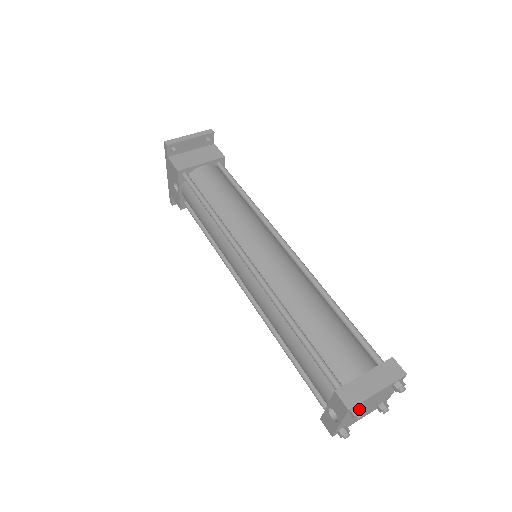
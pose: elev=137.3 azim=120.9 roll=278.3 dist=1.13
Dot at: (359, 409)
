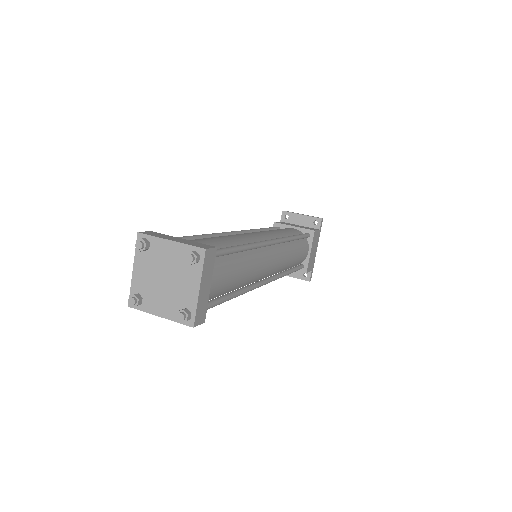
Dot at: (145, 239)
